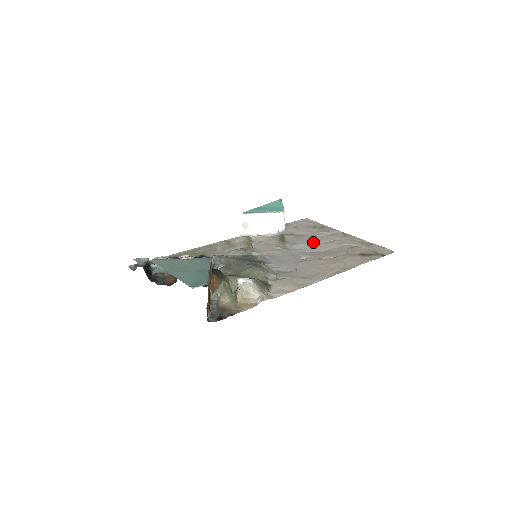
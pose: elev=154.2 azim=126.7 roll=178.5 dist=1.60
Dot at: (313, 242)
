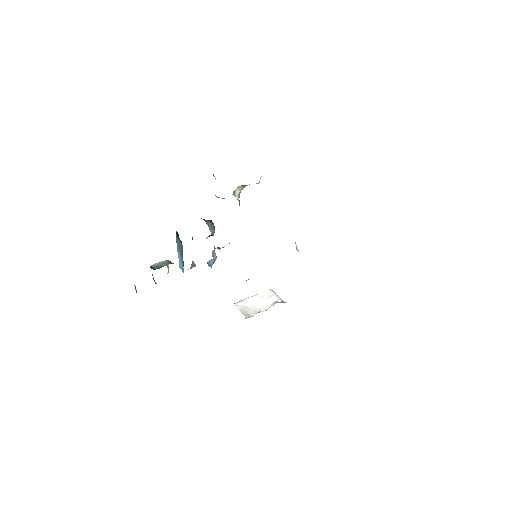
Dot at: occluded
